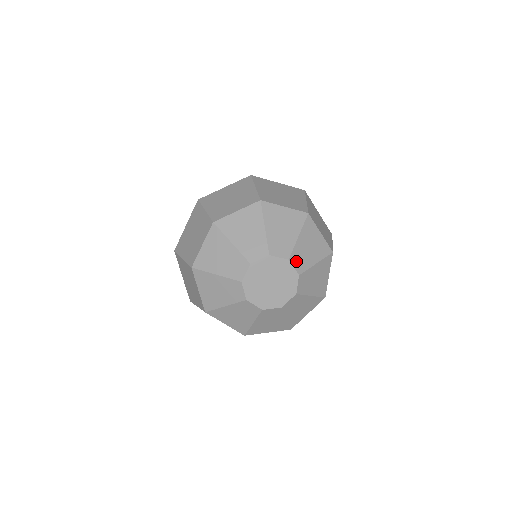
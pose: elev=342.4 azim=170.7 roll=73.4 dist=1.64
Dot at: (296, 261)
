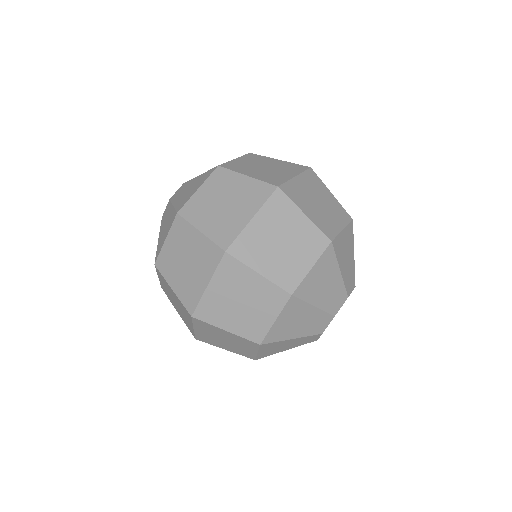
Dot at: occluded
